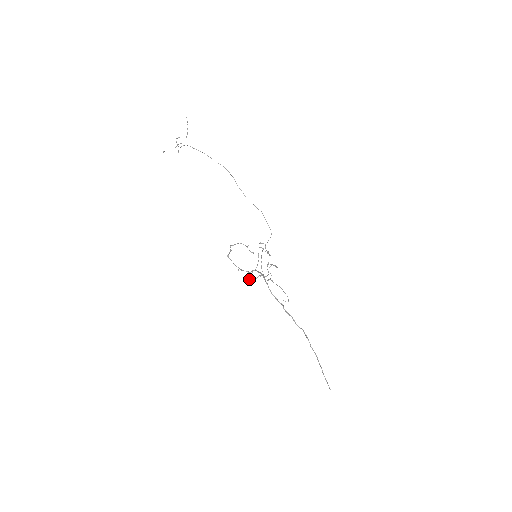
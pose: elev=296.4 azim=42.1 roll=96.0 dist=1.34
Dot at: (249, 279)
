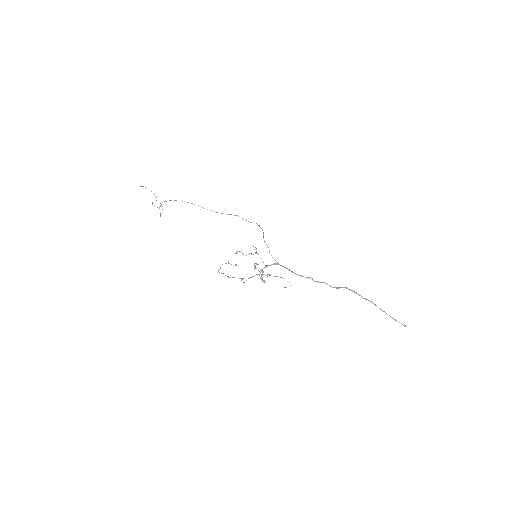
Dot at: occluded
